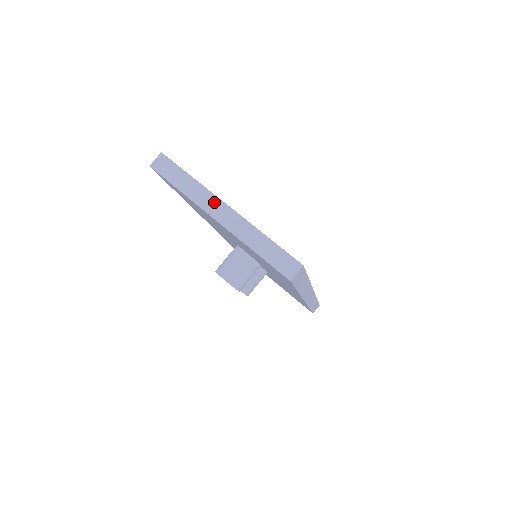
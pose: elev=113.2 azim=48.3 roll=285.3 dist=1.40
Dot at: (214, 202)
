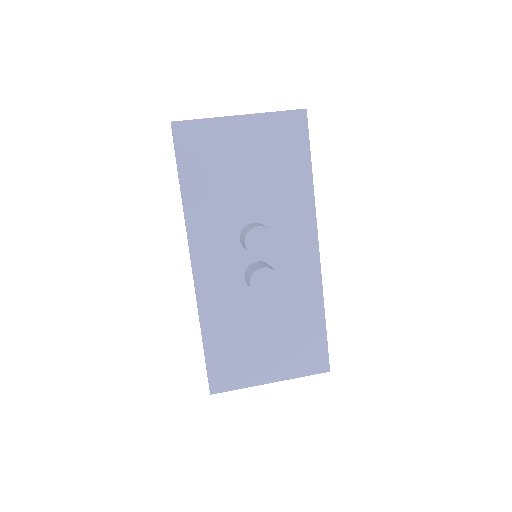
Dot at: occluded
